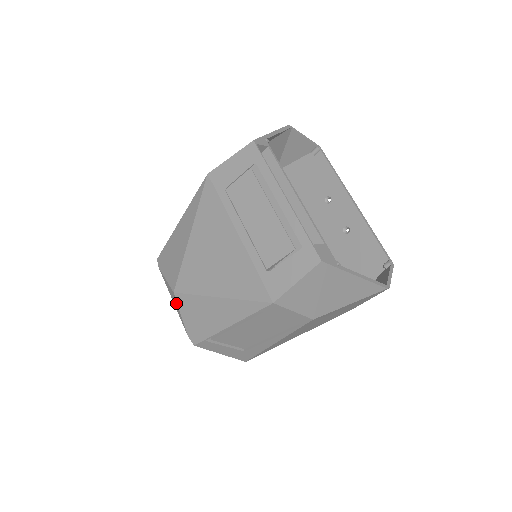
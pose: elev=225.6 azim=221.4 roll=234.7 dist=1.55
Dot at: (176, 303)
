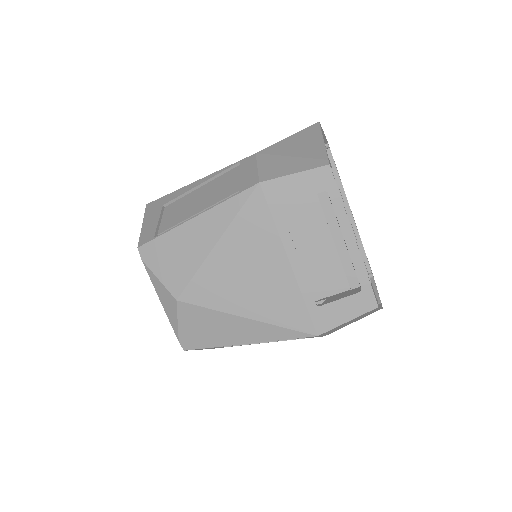
Dot at: (174, 309)
